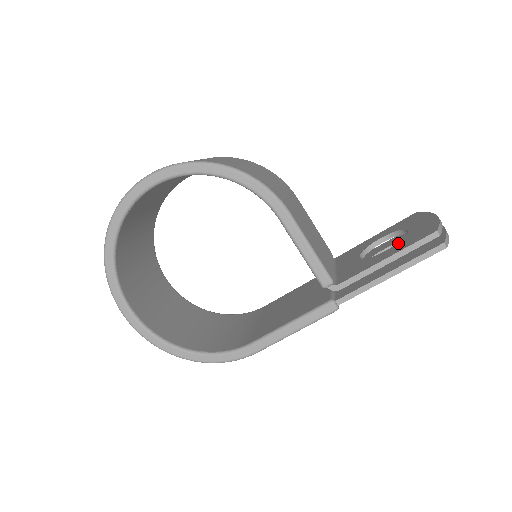
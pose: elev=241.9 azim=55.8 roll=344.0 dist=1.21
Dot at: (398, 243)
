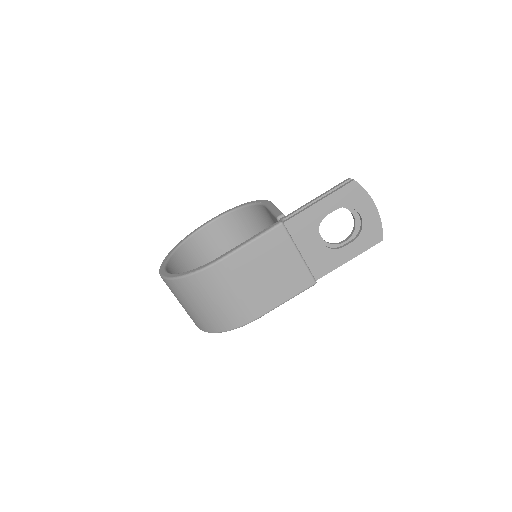
Dot at: occluded
